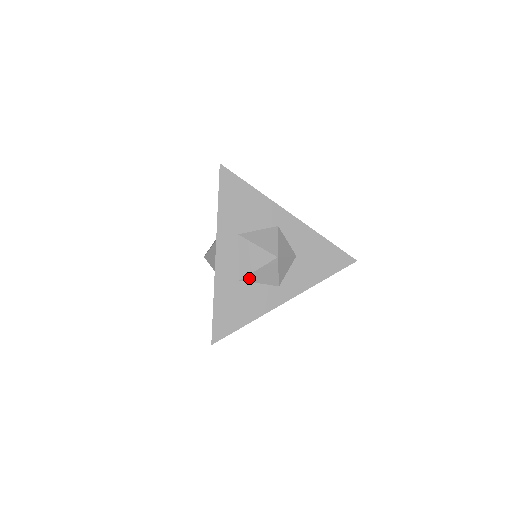
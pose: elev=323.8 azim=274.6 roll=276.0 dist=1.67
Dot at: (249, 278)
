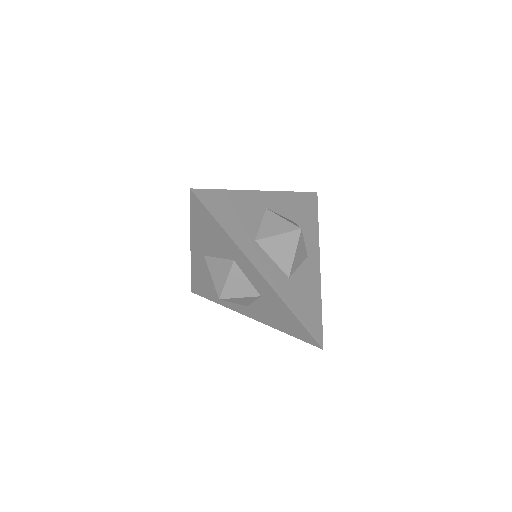
Dot at: (293, 269)
